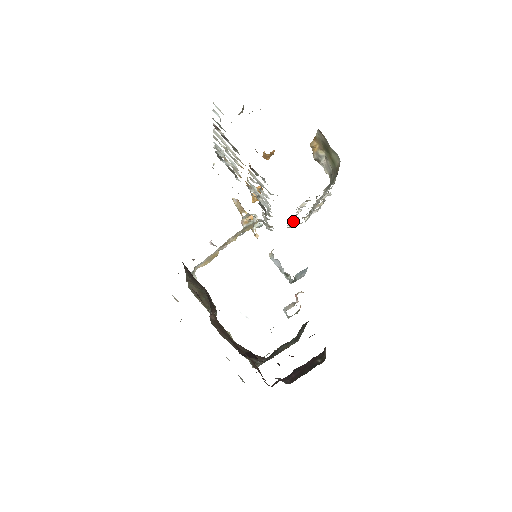
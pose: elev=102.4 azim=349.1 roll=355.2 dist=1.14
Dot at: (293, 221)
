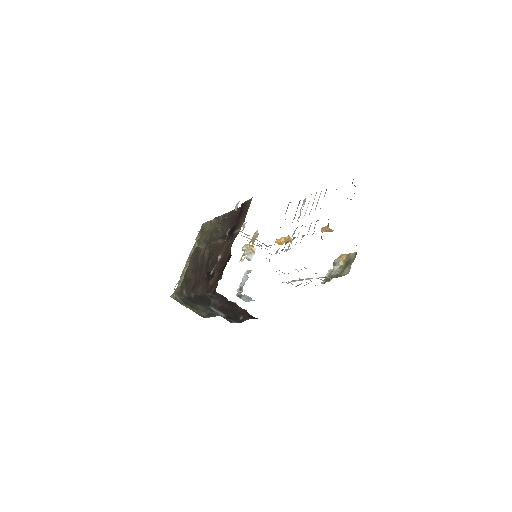
Dot at: occluded
